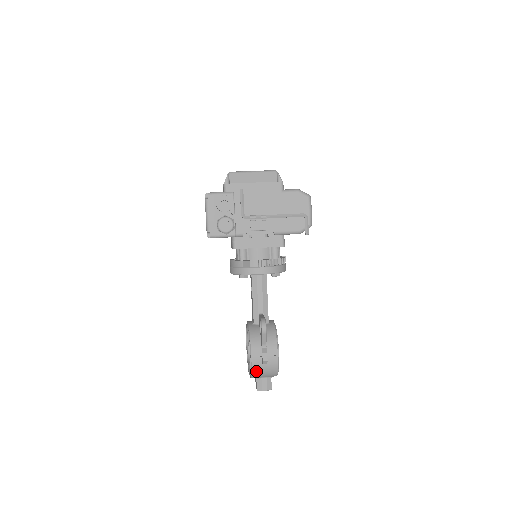
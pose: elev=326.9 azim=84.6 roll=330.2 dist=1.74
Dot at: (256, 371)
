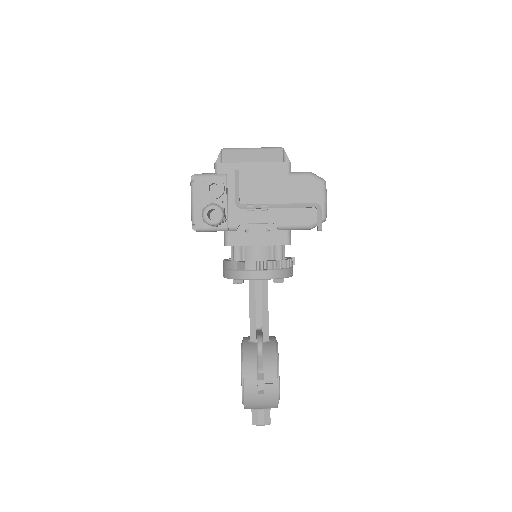
Dot at: (250, 401)
